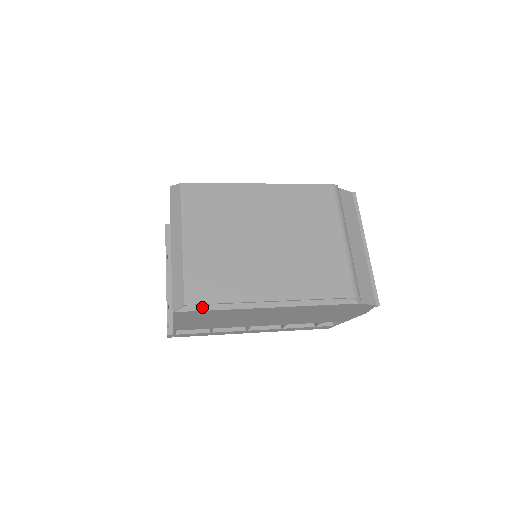
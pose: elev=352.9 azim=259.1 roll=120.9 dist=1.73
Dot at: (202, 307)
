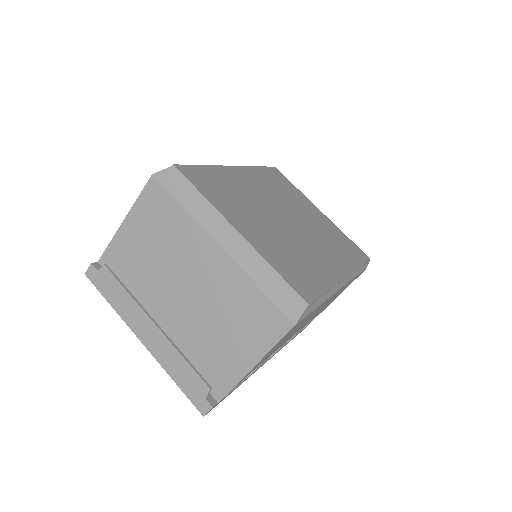
Dot at: (310, 307)
